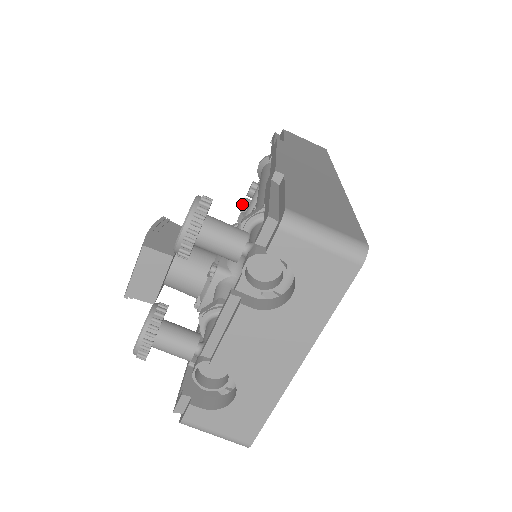
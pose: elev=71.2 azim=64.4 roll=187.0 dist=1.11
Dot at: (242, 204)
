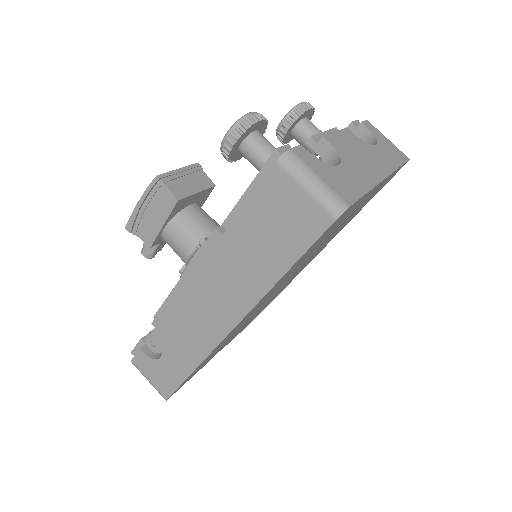
Dot at: occluded
